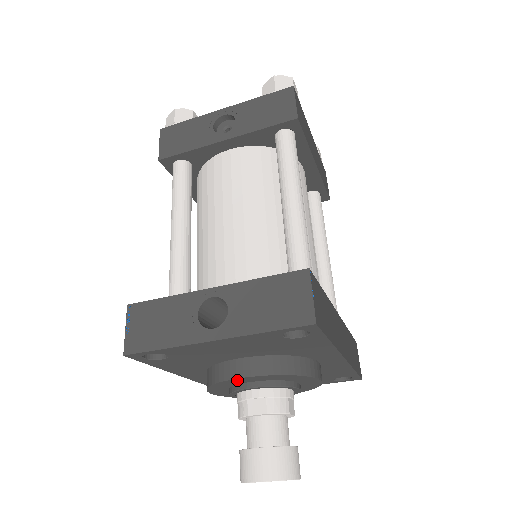
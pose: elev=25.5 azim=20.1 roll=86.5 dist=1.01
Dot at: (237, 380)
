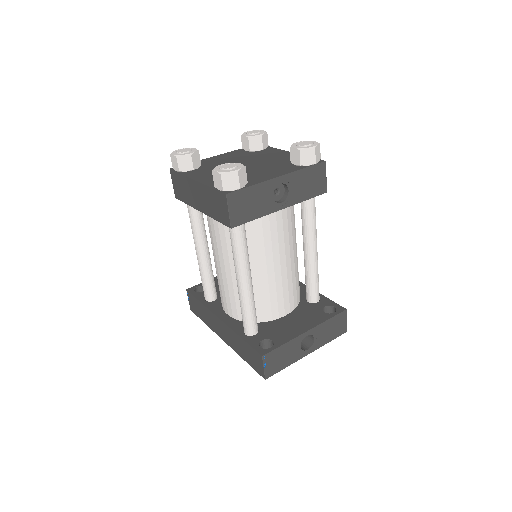
Dot at: occluded
